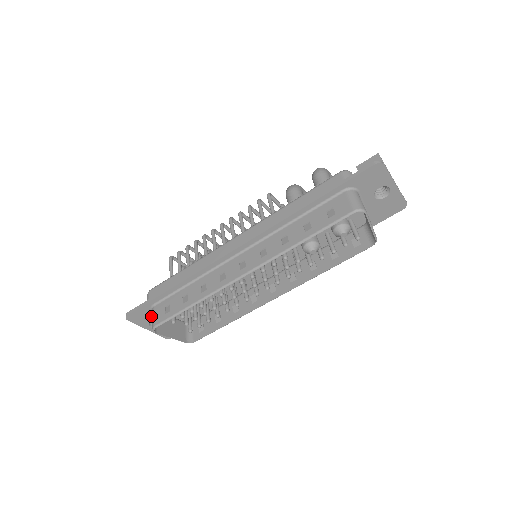
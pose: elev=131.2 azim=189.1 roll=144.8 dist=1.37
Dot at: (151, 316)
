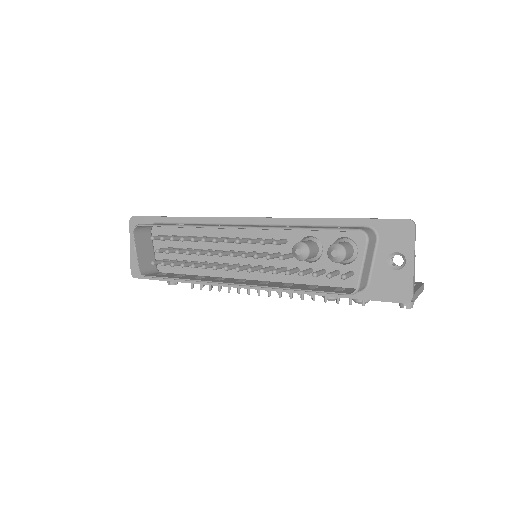
Dot at: occluded
